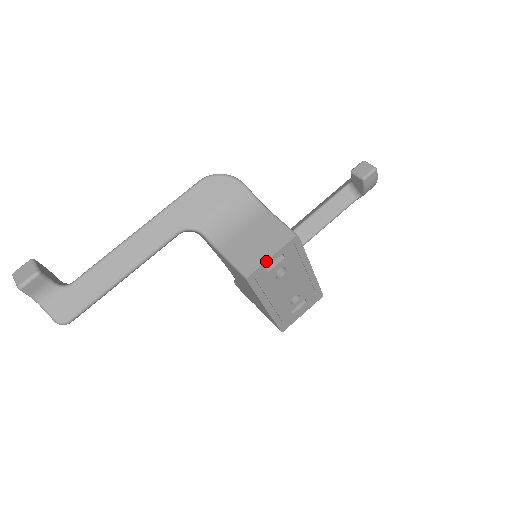
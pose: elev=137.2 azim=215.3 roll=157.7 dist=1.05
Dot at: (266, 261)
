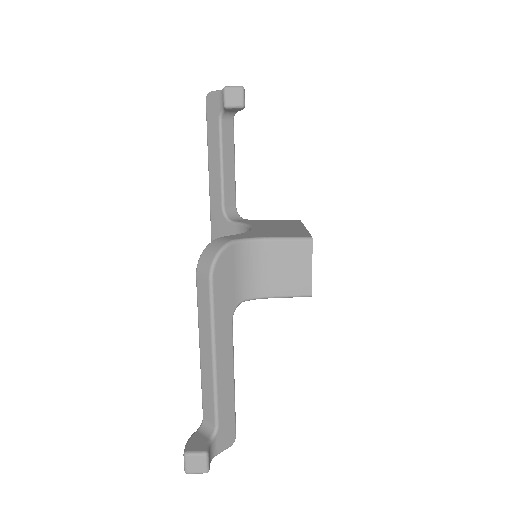
Dot at: occluded
